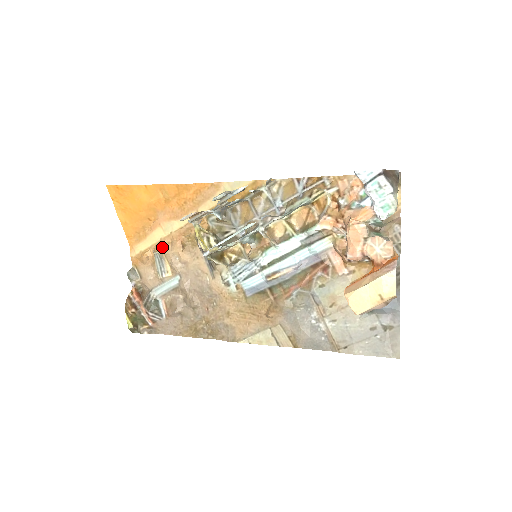
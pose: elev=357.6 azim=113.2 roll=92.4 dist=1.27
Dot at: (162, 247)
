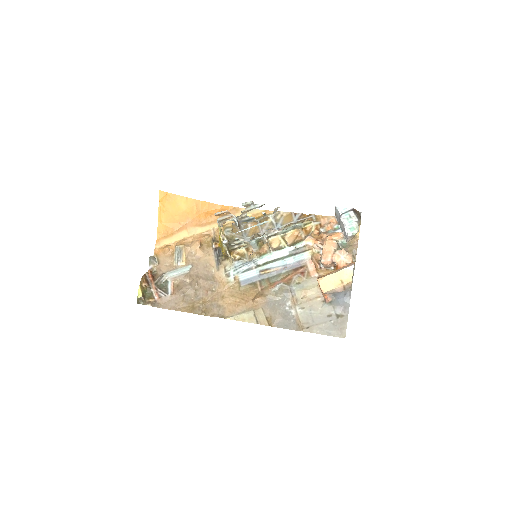
Dot at: (184, 243)
